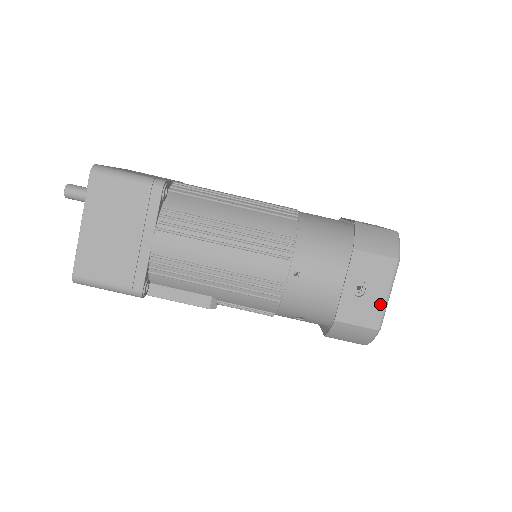
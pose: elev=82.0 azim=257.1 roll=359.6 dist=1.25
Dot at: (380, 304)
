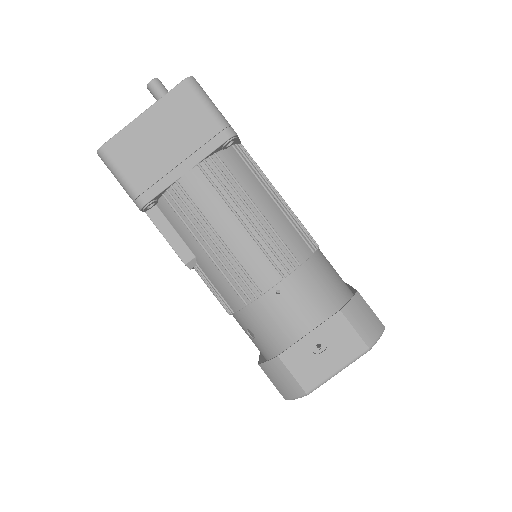
Dot at: (325, 373)
